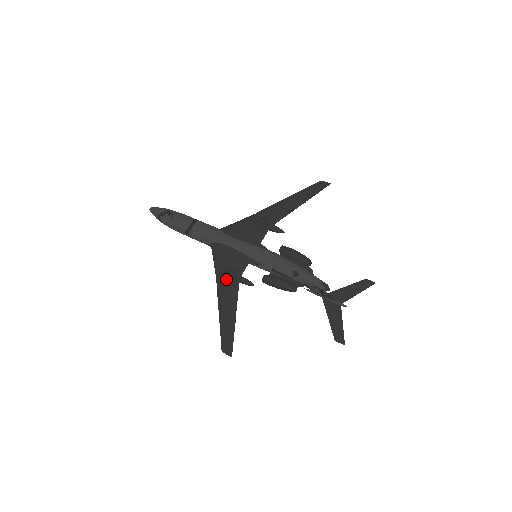
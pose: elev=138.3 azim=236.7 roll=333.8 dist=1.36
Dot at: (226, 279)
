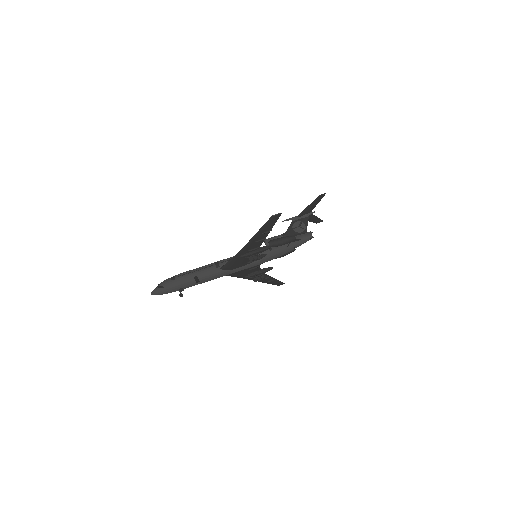
Dot at: (253, 277)
